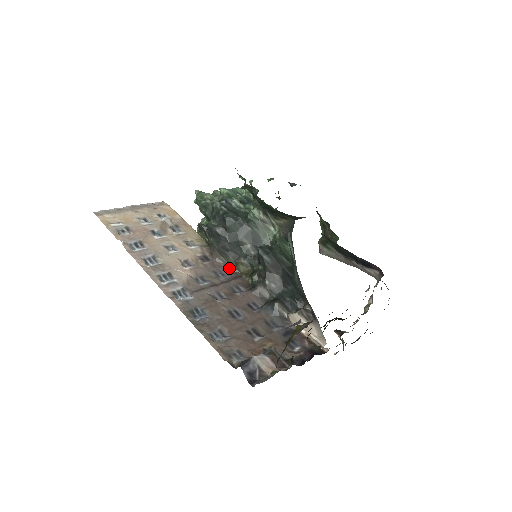
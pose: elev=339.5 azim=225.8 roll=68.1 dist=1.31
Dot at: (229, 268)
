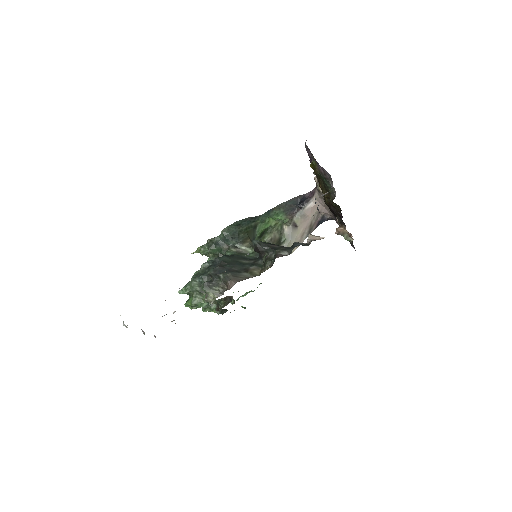
Dot at: occluded
